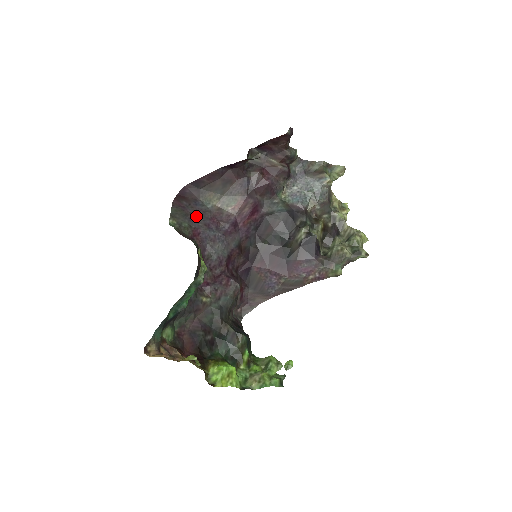
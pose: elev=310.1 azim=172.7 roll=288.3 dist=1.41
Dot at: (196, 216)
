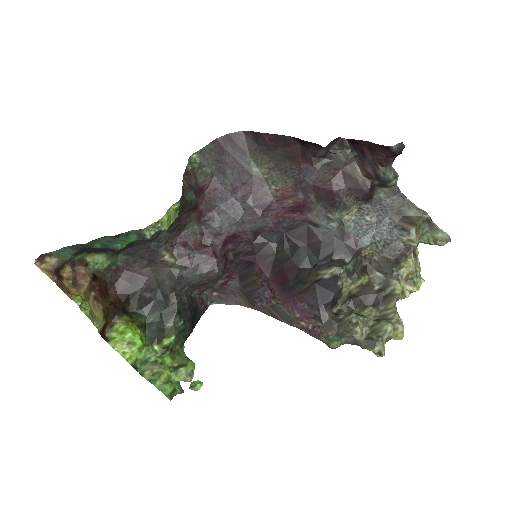
Dot at: (230, 170)
